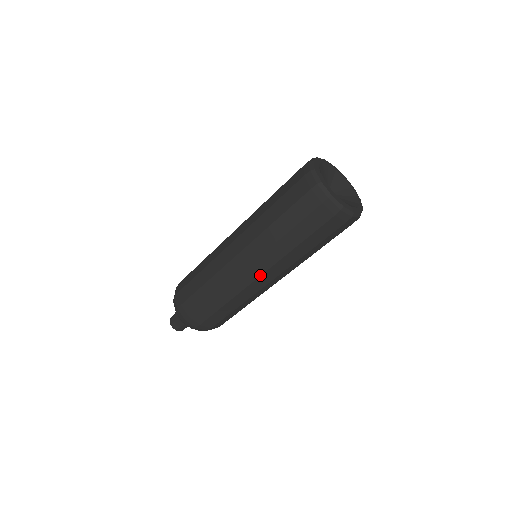
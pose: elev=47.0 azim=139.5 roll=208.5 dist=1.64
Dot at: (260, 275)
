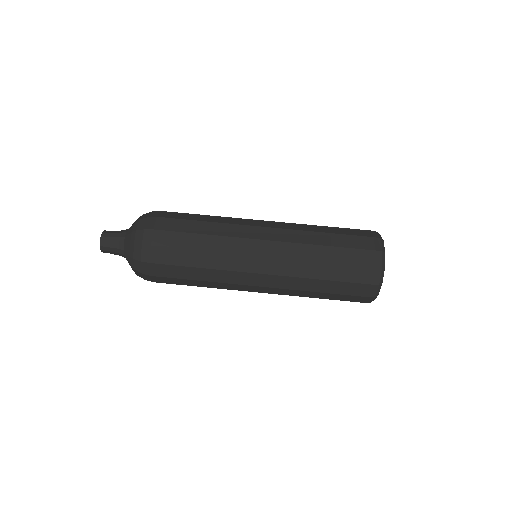
Dot at: (262, 286)
